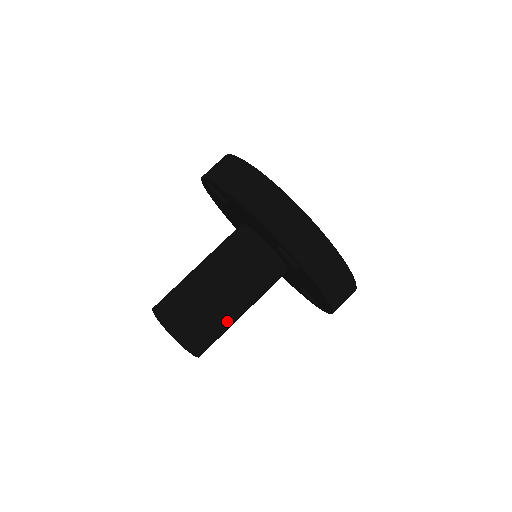
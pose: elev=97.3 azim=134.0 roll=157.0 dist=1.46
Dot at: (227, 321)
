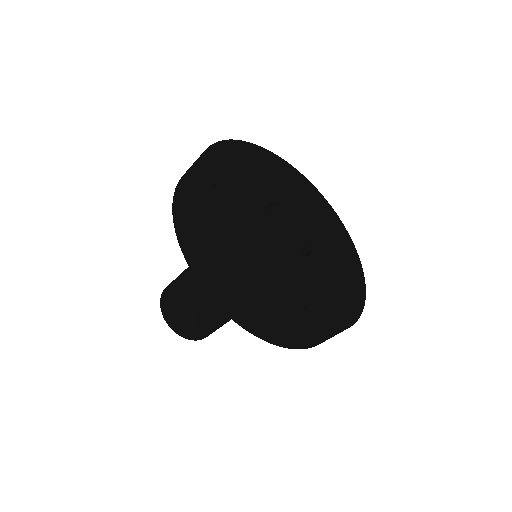
Dot at: (230, 319)
